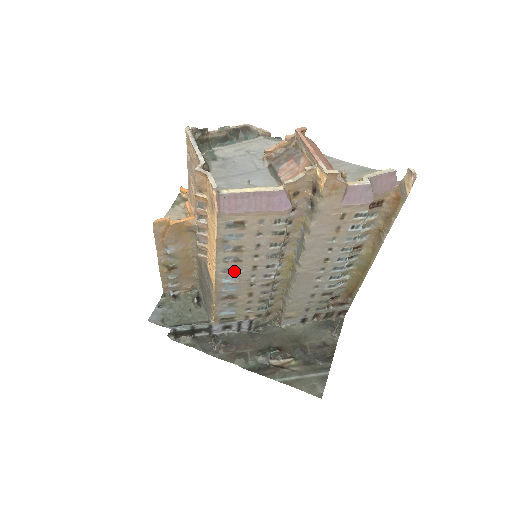
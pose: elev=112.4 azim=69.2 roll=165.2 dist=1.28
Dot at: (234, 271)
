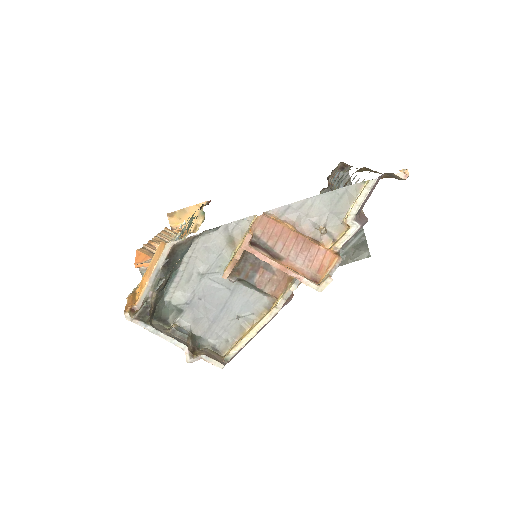
Dot at: occluded
